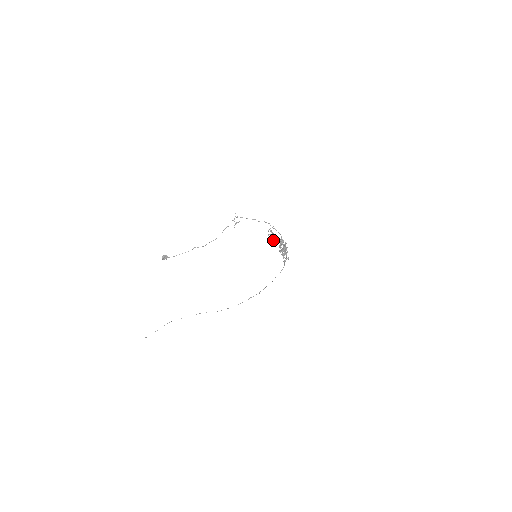
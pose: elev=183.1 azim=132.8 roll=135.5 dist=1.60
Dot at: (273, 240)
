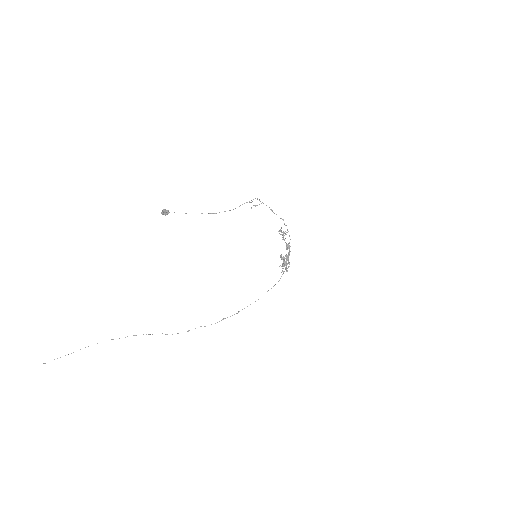
Dot at: (286, 234)
